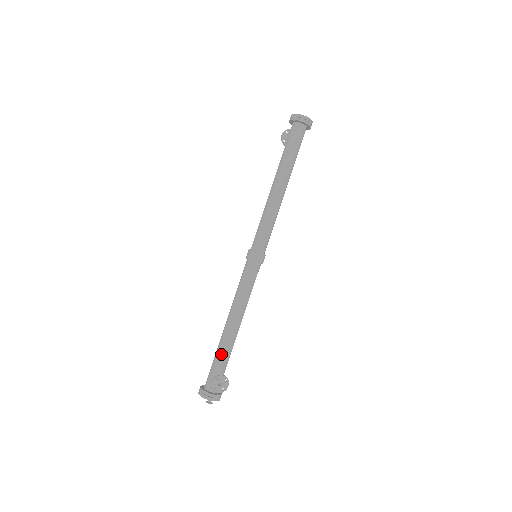
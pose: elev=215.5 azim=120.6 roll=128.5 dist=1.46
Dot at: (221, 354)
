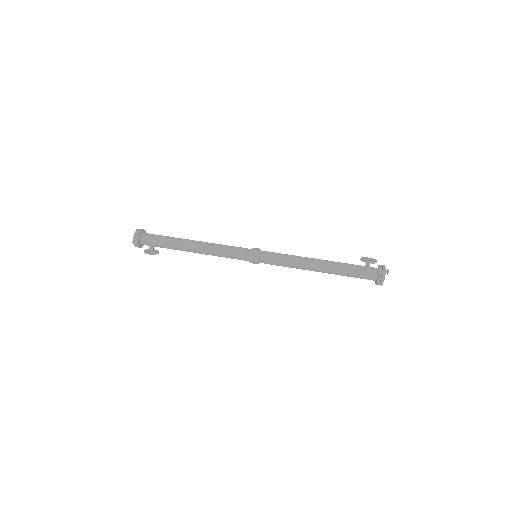
Dot at: occluded
